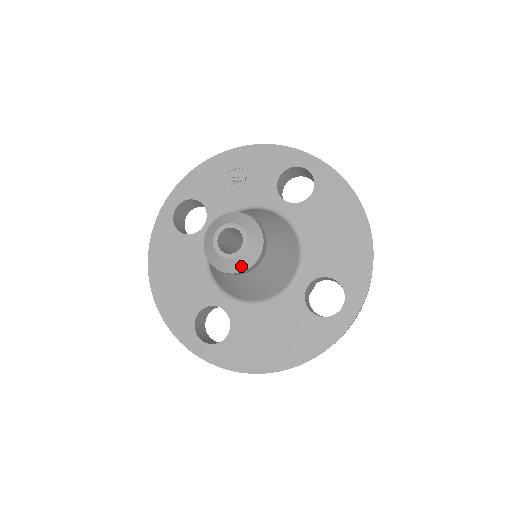
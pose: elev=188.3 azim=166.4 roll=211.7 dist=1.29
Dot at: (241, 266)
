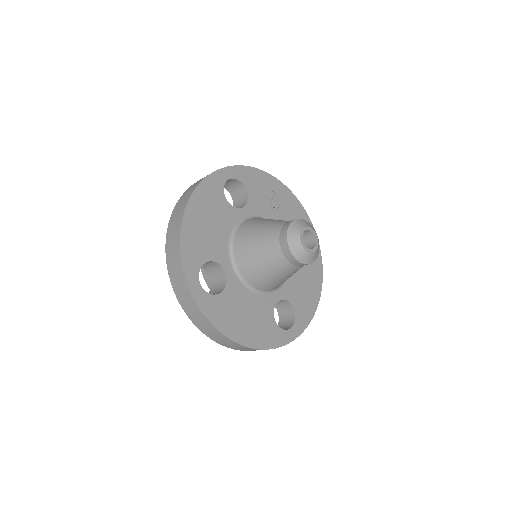
Dot at: (304, 259)
